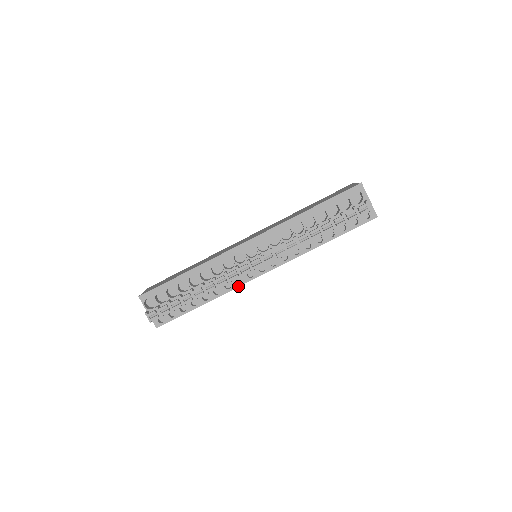
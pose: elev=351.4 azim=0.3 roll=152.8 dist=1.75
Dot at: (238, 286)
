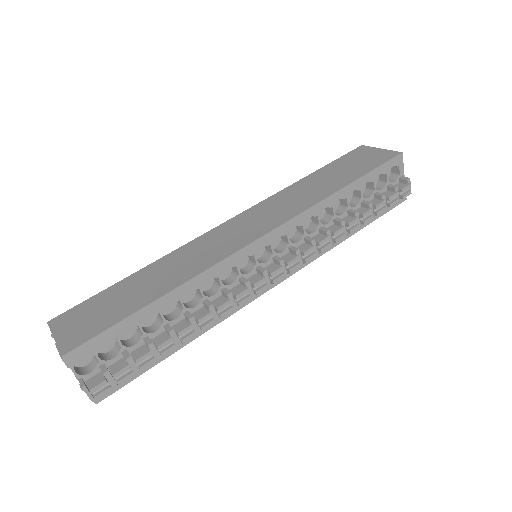
Dot at: (238, 309)
